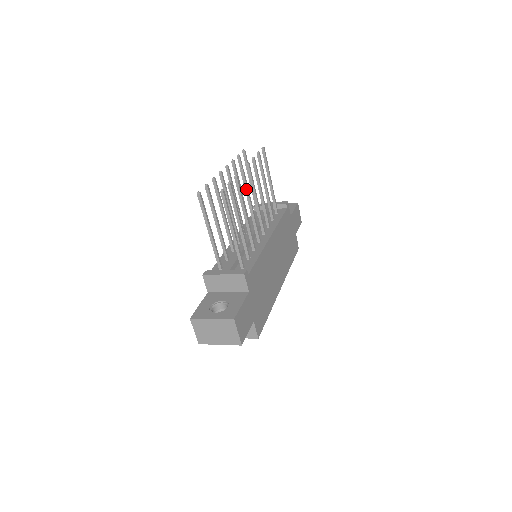
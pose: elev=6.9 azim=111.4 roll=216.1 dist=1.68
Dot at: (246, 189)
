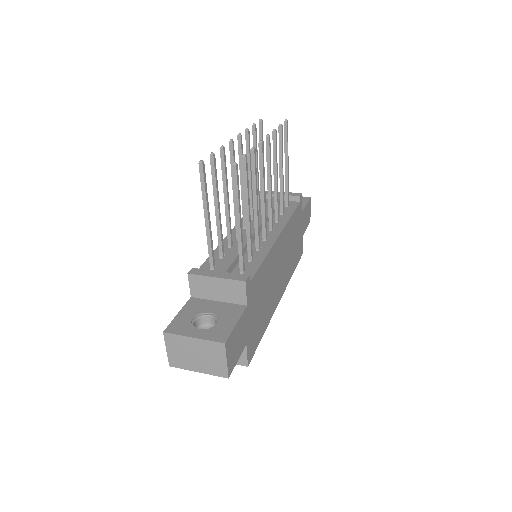
Dot at: (261, 169)
